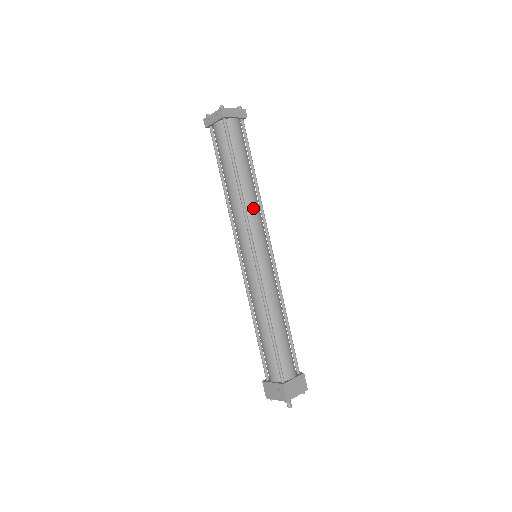
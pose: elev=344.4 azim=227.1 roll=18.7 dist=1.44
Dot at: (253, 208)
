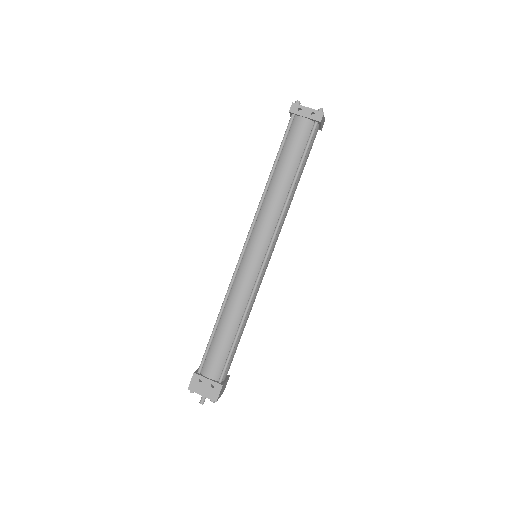
Dot at: occluded
